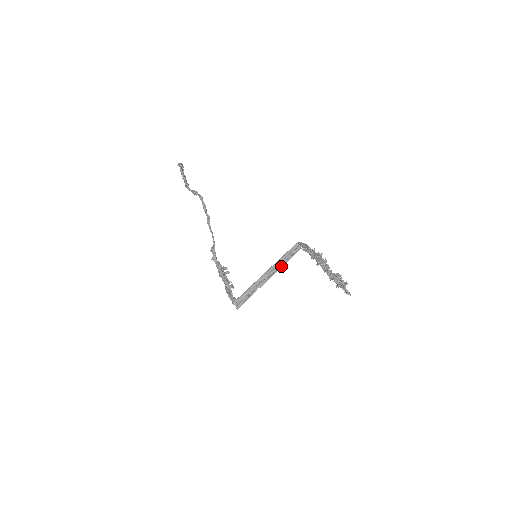
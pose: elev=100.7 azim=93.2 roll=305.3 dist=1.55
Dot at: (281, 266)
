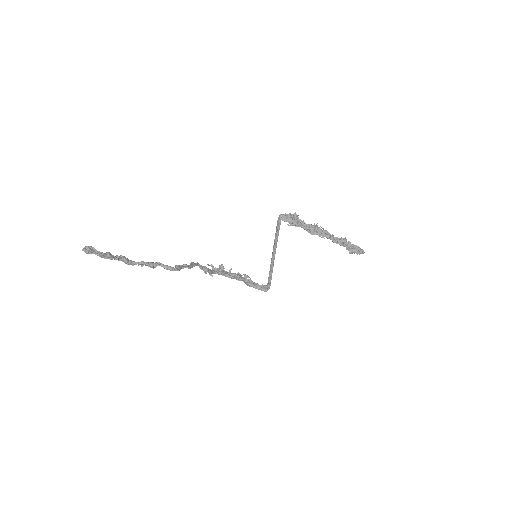
Dot at: (275, 241)
